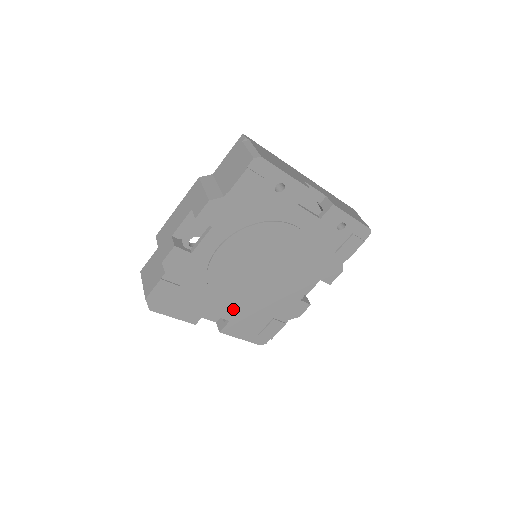
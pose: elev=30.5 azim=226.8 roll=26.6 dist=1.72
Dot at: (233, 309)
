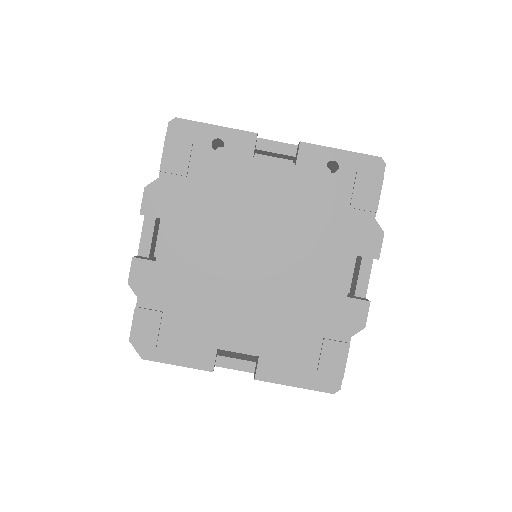
Dot at: (253, 335)
